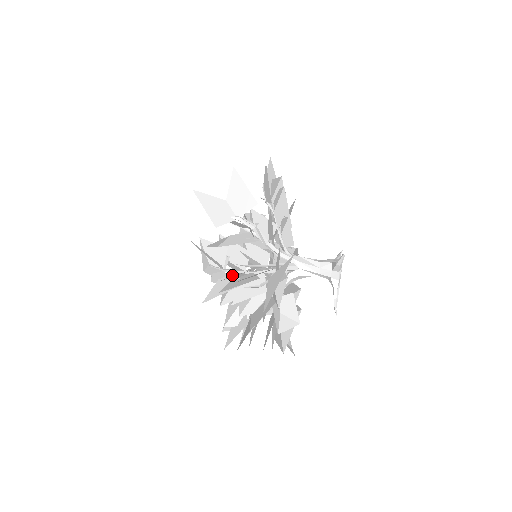
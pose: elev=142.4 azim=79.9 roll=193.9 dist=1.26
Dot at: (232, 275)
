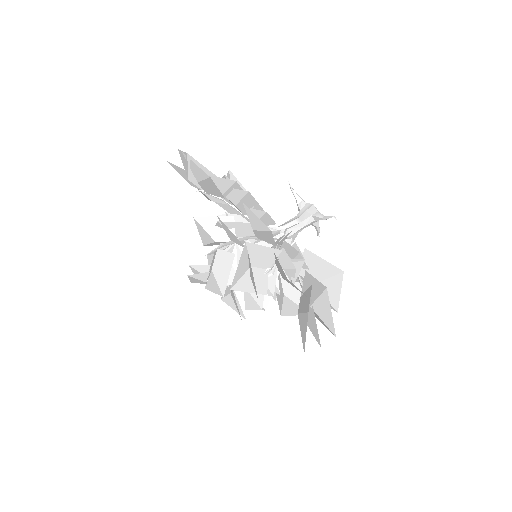
Dot at: occluded
